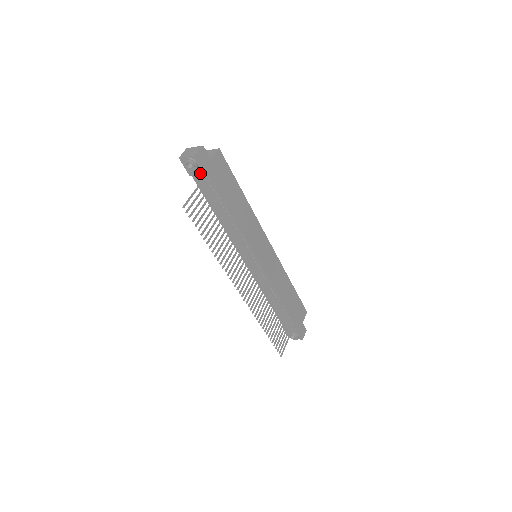
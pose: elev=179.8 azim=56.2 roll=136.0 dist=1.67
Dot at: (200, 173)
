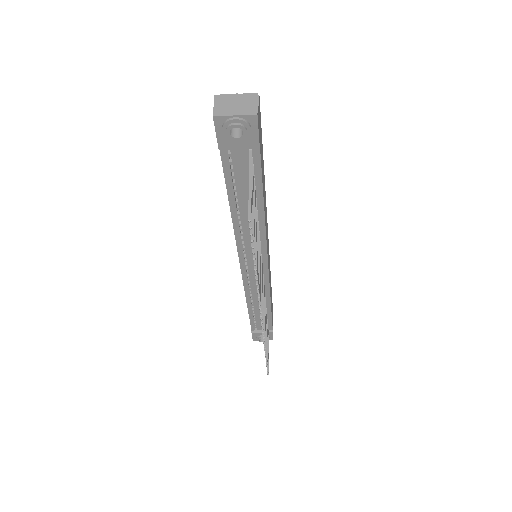
Dot at: (246, 145)
